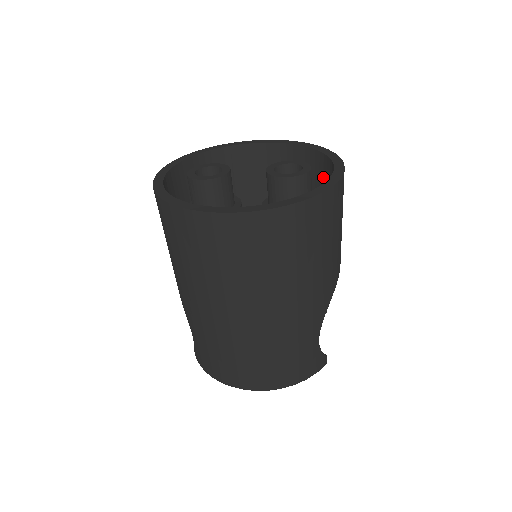
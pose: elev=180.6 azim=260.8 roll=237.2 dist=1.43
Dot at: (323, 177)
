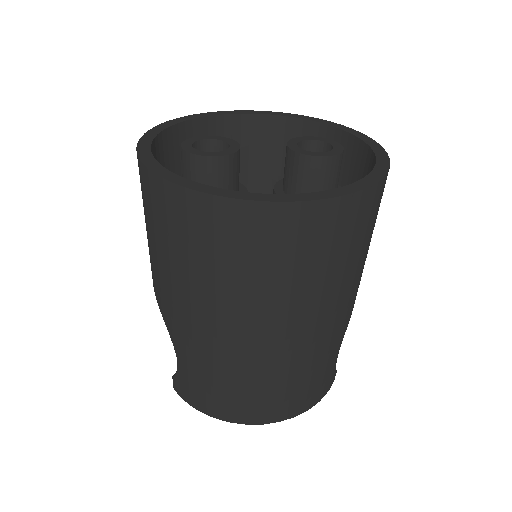
Dot at: occluded
